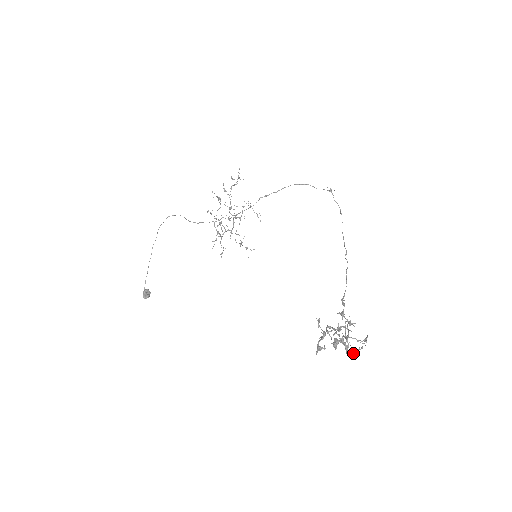
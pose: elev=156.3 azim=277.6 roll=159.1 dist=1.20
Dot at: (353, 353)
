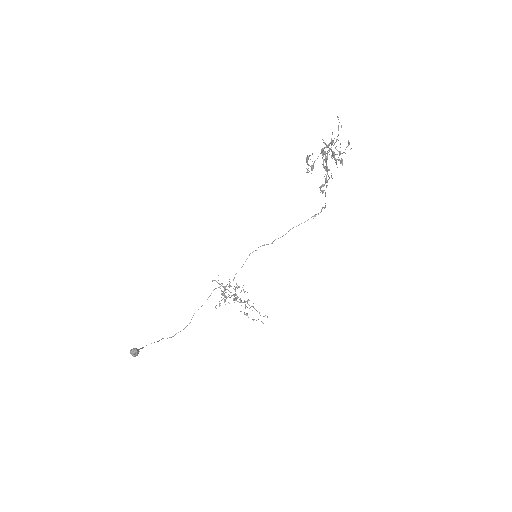
Dot at: occluded
